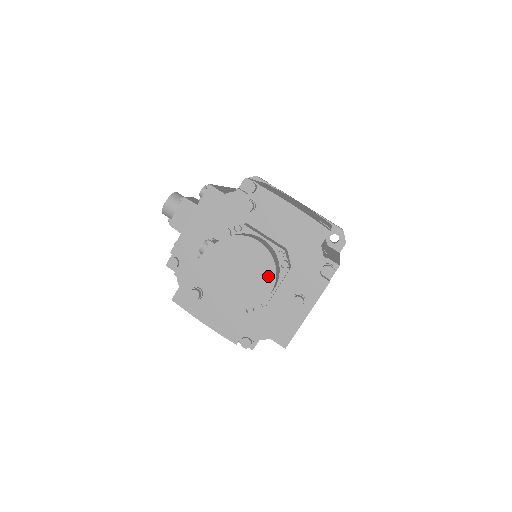
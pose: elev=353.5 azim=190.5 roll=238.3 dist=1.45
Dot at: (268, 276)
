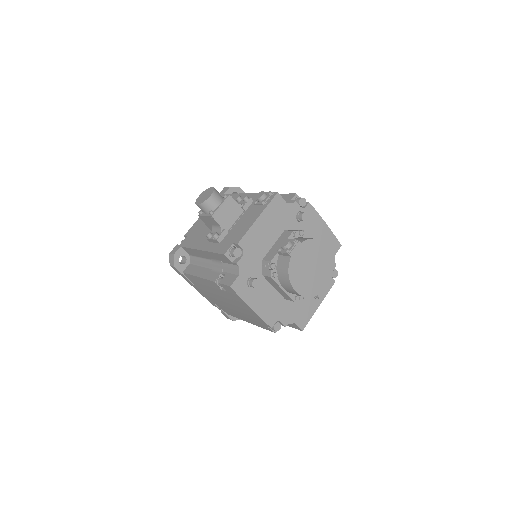
Dot at: (328, 273)
